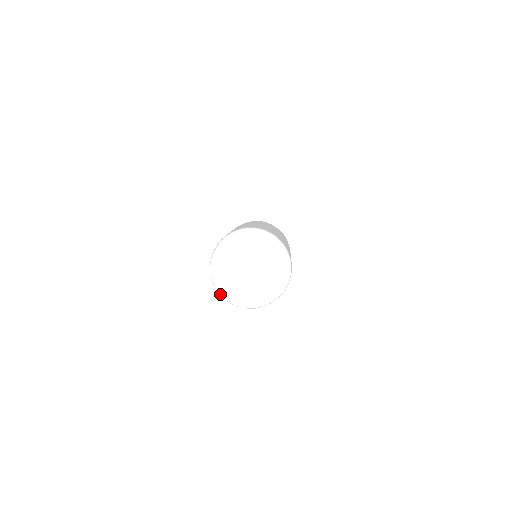
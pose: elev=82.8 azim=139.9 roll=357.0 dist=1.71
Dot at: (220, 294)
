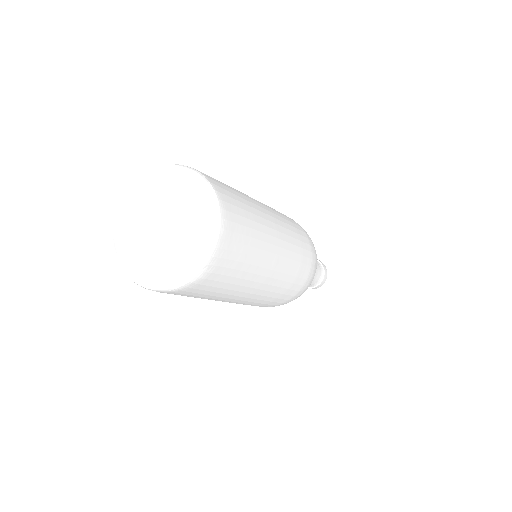
Dot at: (122, 269)
